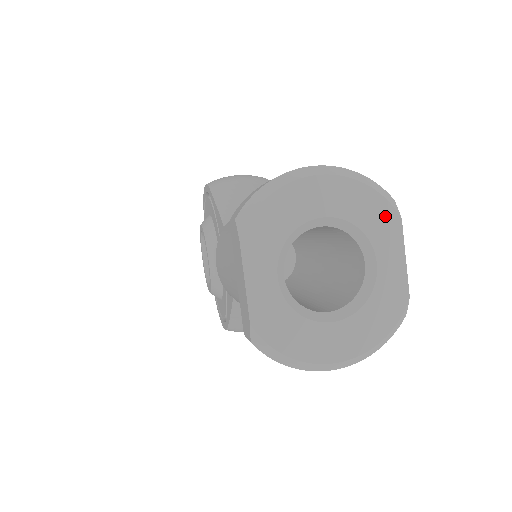
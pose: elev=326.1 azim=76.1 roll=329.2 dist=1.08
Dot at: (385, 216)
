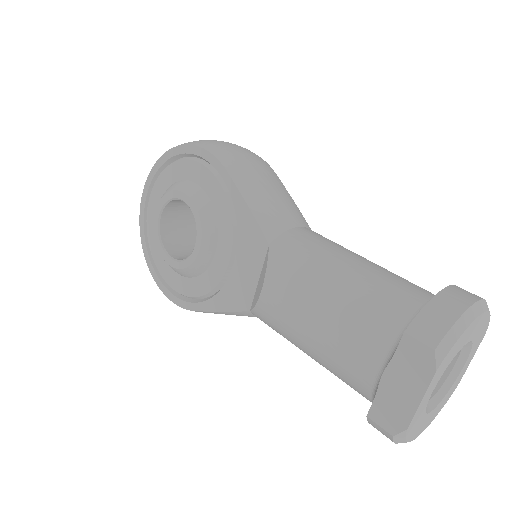
Dot at: (483, 334)
